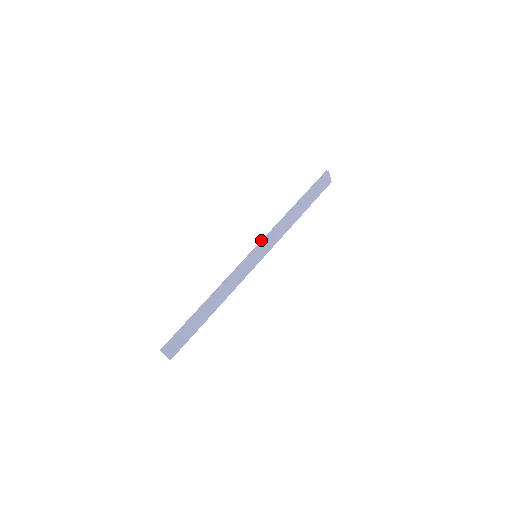
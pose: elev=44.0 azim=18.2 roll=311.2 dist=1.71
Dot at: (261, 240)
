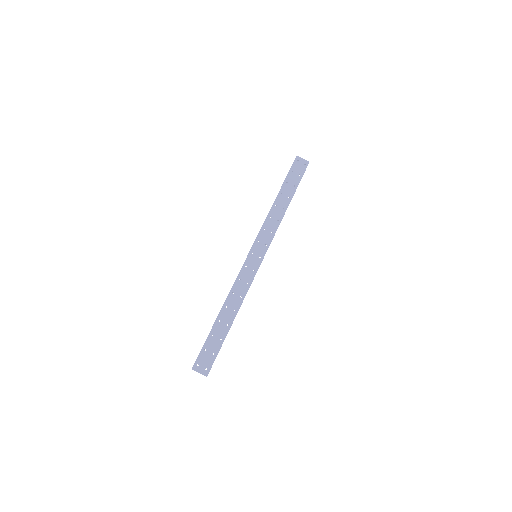
Dot at: (254, 241)
